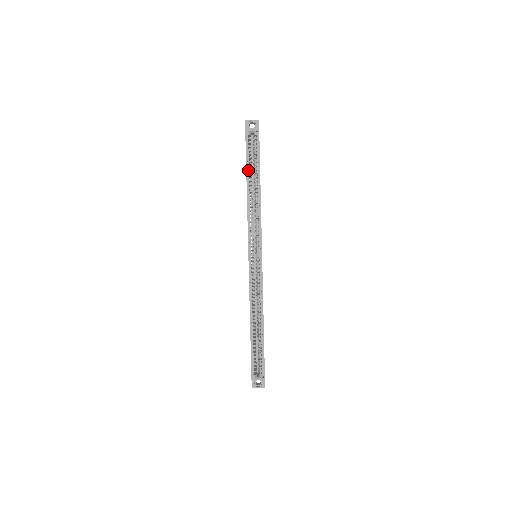
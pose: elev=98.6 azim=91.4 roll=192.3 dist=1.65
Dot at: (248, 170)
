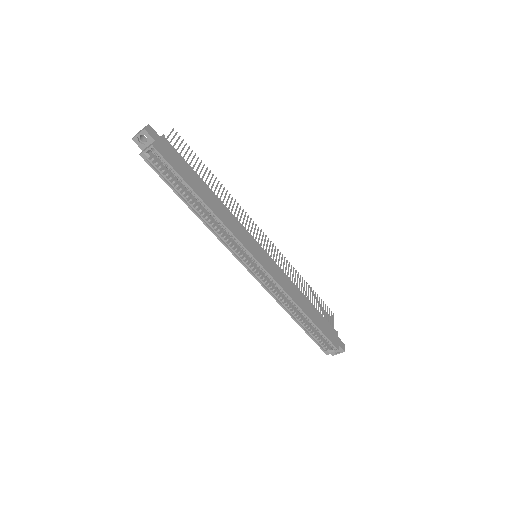
Dot at: (179, 193)
